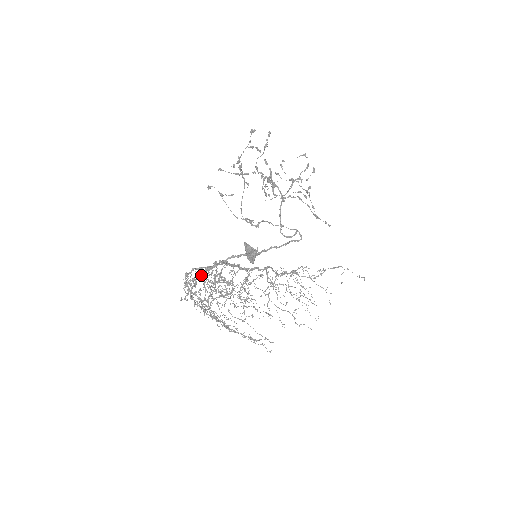
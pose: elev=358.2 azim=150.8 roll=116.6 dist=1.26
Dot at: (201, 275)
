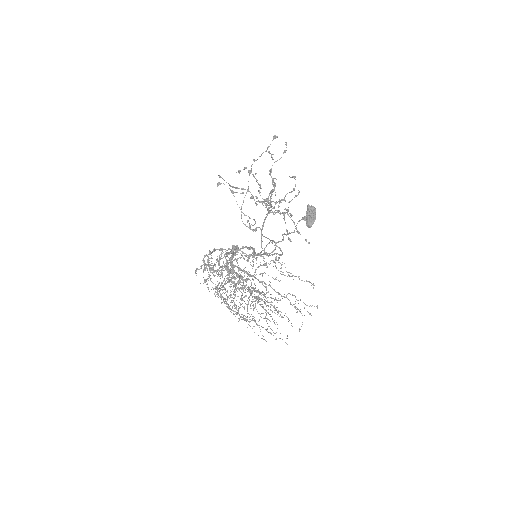
Dot at: occluded
